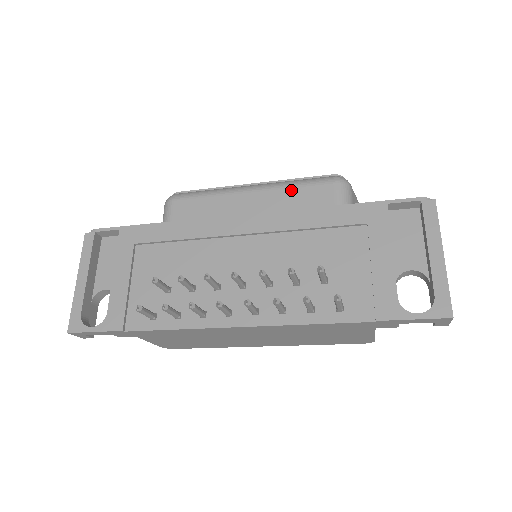
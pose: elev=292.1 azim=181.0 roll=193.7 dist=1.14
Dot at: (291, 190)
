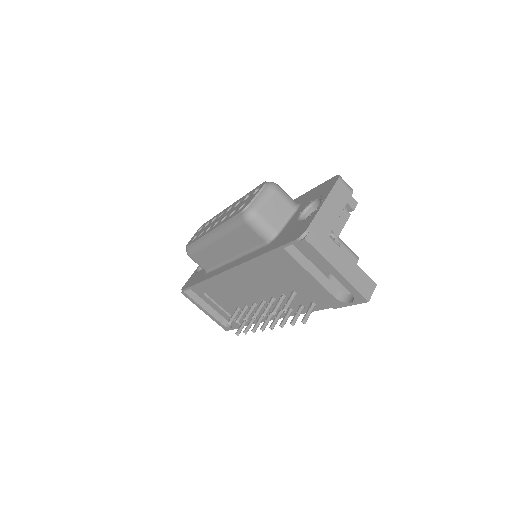
Dot at: (231, 236)
